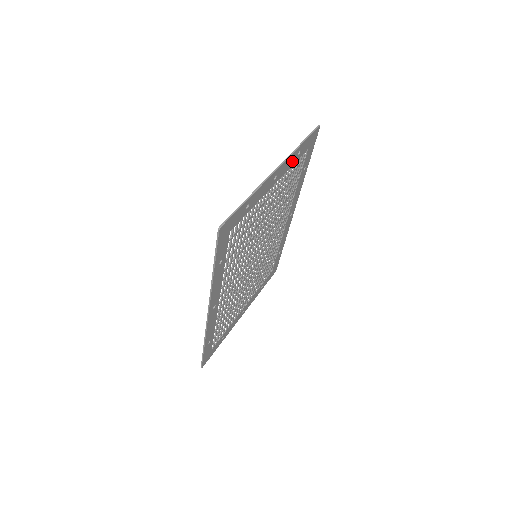
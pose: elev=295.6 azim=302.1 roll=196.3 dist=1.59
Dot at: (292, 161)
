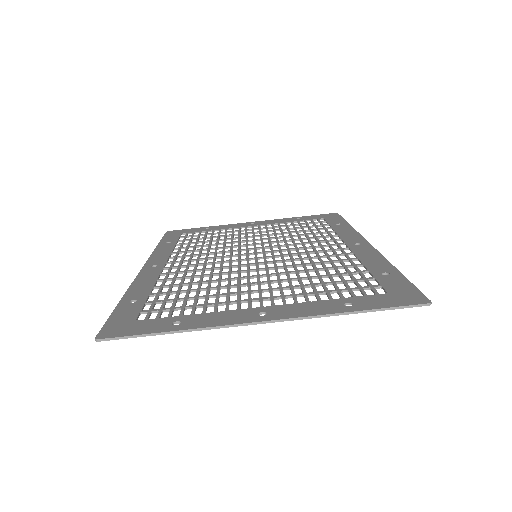
Dot at: (324, 306)
